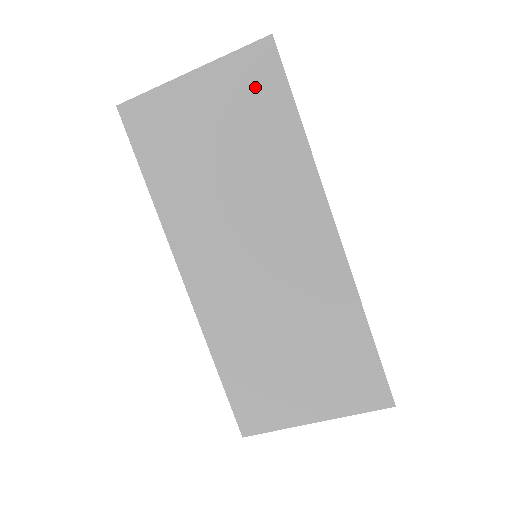
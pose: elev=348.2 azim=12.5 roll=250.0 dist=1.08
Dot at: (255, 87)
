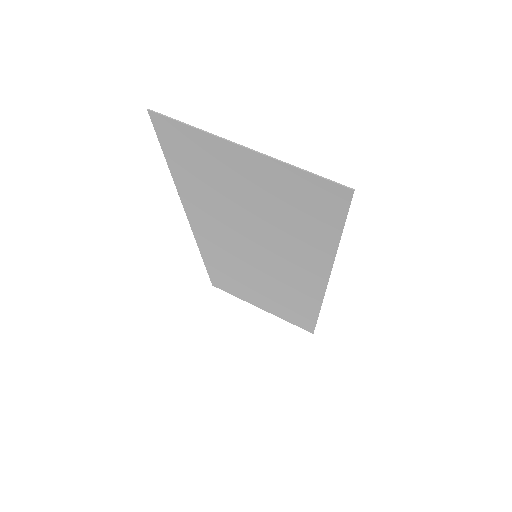
Dot at: (310, 202)
